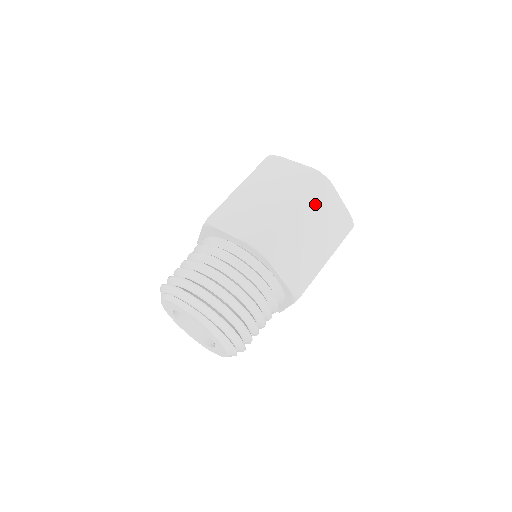
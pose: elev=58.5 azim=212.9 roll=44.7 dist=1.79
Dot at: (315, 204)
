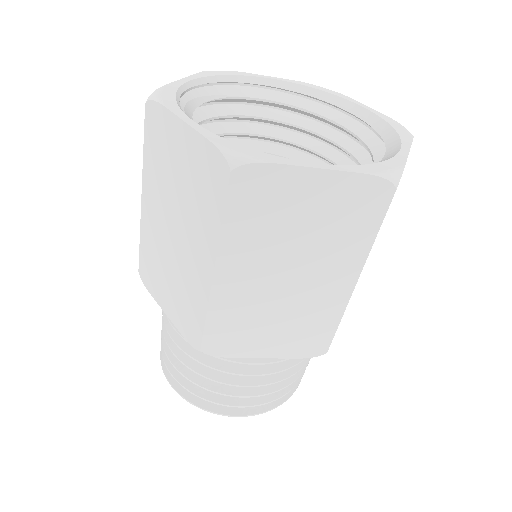
Dot at: (255, 232)
